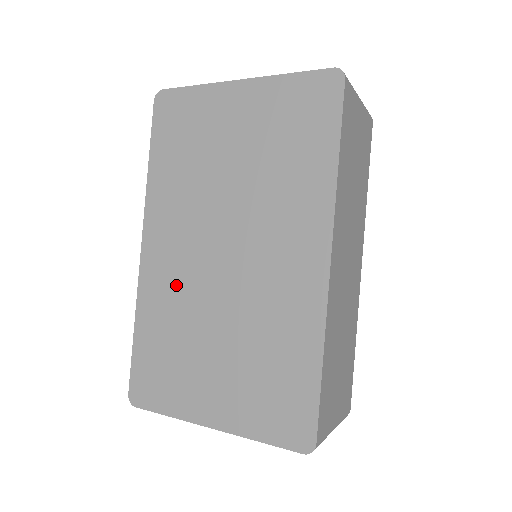
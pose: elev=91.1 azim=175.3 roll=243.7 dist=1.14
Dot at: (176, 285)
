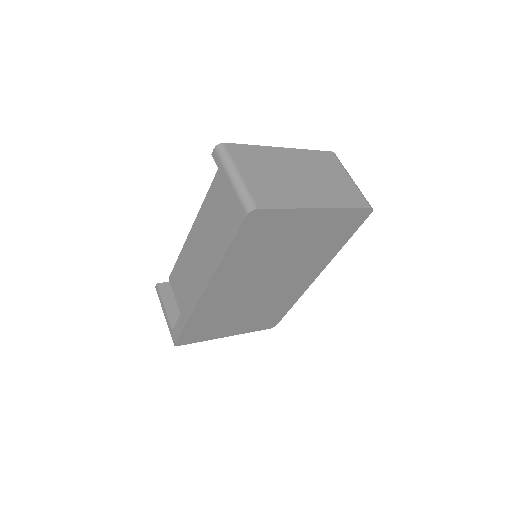
Dot at: (226, 301)
